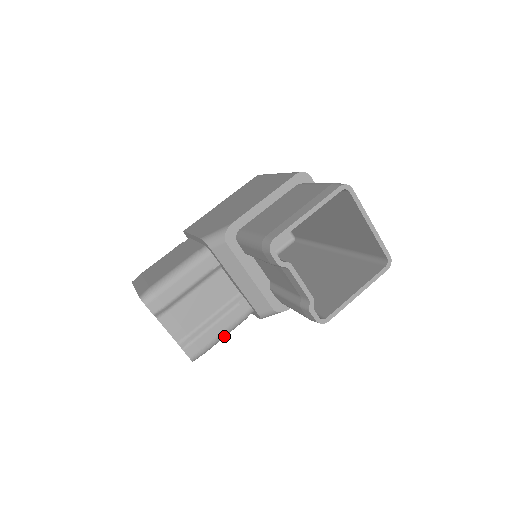
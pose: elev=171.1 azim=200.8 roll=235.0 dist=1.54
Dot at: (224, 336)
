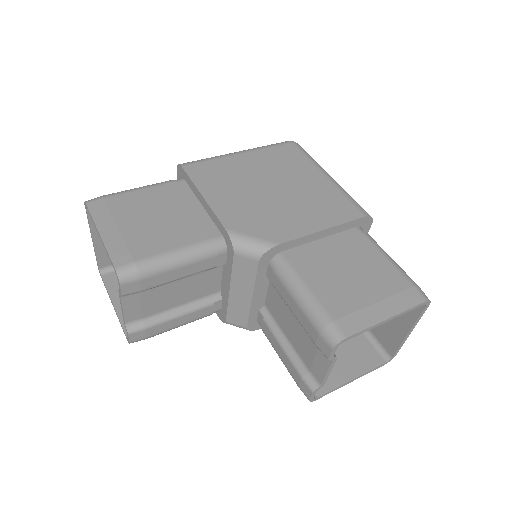
Dot at: (177, 327)
